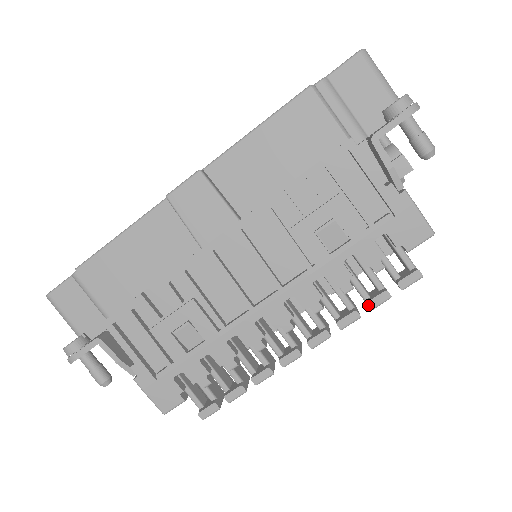
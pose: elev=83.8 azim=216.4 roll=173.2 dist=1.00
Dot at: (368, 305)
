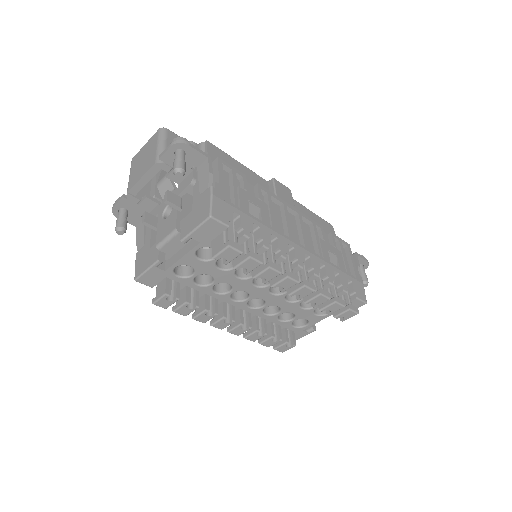
Dot at: (336, 298)
